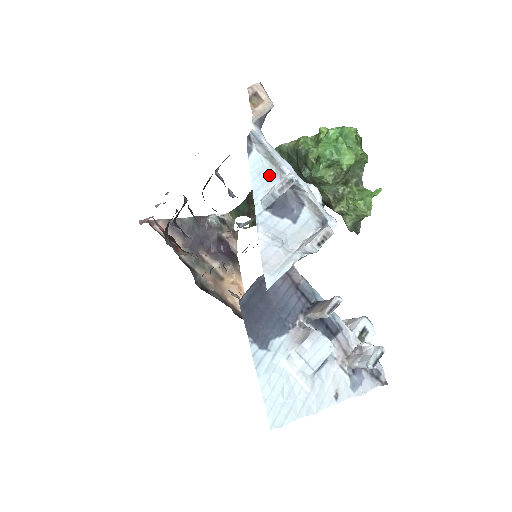
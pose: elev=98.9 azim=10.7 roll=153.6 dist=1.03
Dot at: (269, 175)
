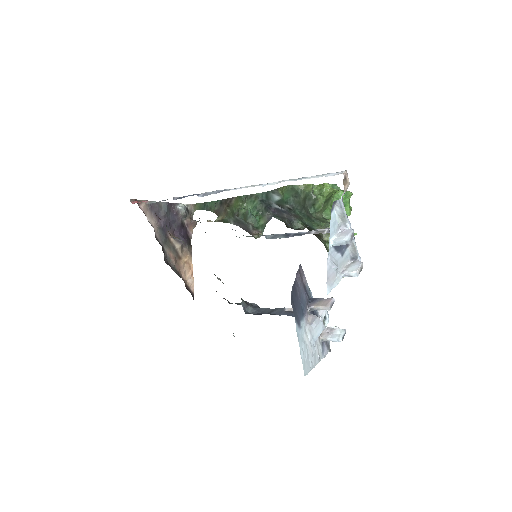
Dot at: (338, 226)
